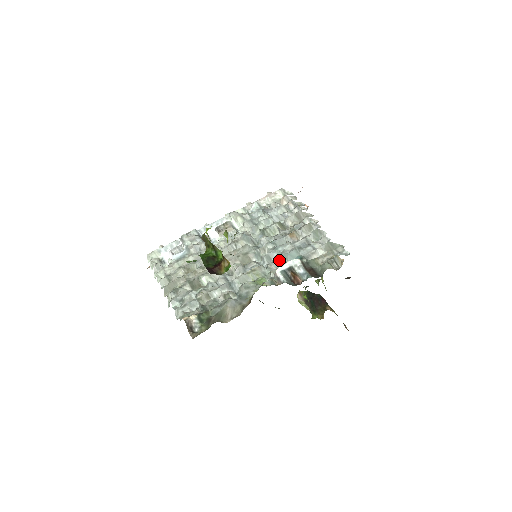
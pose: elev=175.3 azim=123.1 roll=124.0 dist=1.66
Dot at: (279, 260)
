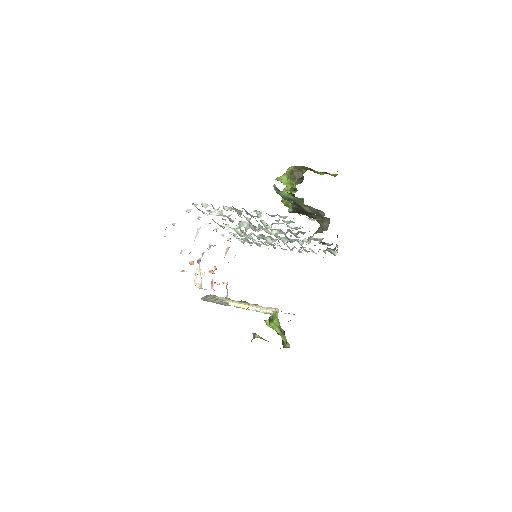
Dot at: (298, 241)
